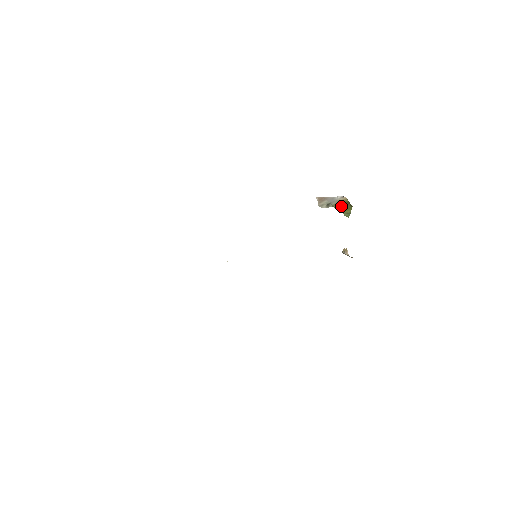
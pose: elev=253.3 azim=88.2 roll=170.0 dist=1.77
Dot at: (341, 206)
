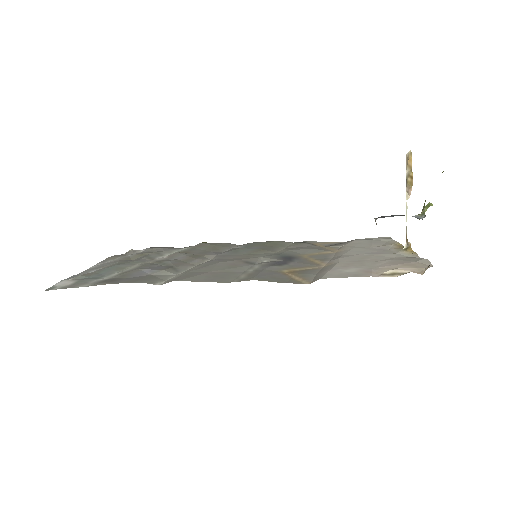
Dot at: occluded
